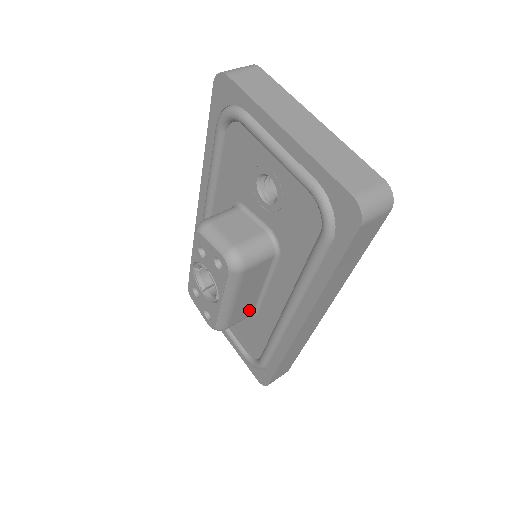
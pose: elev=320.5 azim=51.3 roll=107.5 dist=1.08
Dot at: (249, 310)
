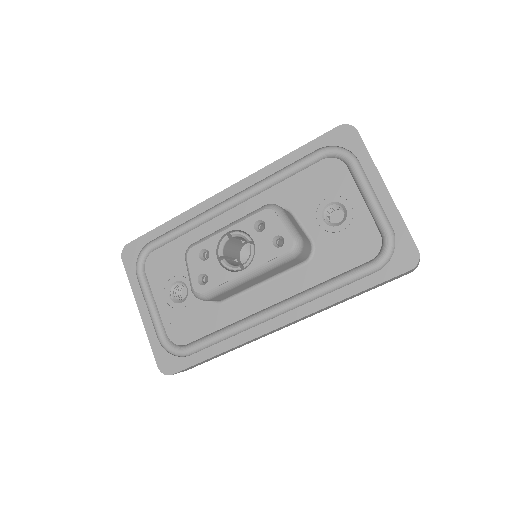
Dot at: (230, 295)
